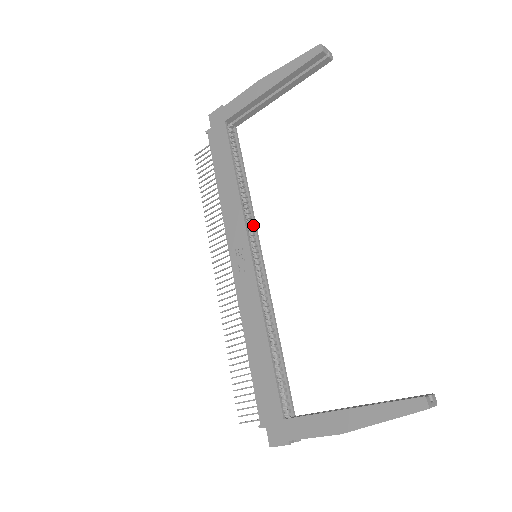
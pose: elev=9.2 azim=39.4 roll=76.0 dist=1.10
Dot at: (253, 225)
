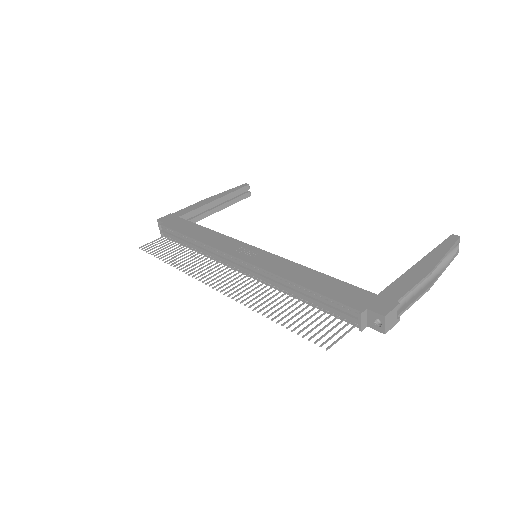
Dot at: occluded
